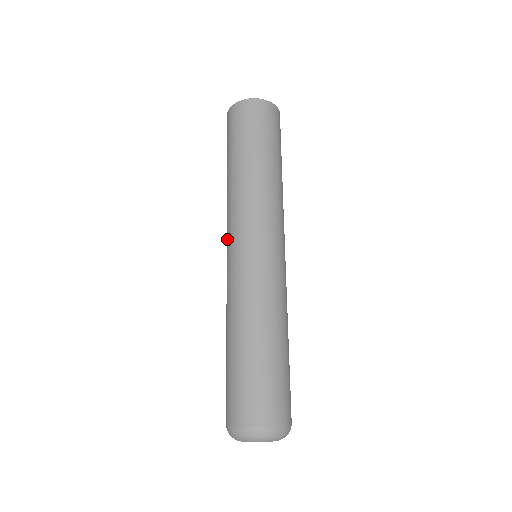
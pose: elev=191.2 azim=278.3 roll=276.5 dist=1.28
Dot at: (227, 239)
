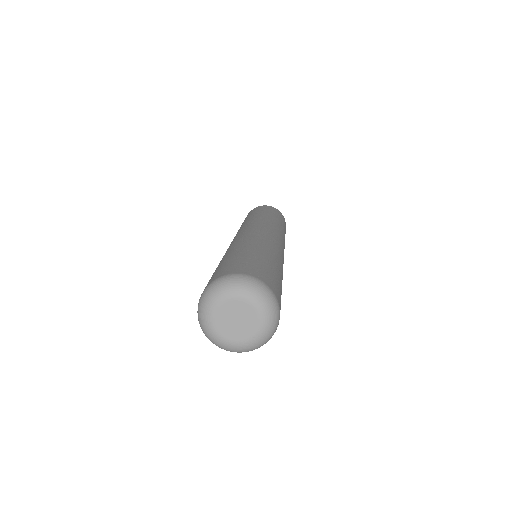
Dot at: occluded
